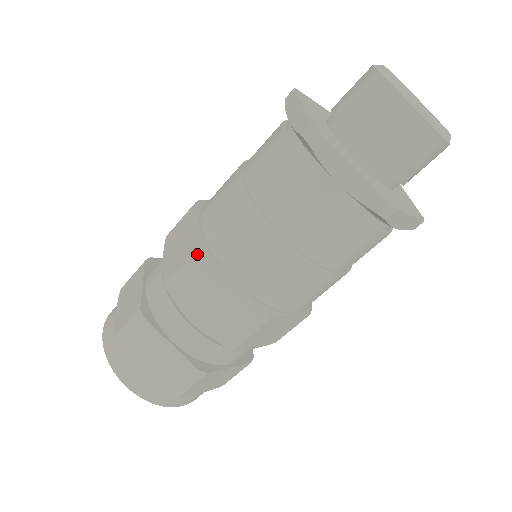
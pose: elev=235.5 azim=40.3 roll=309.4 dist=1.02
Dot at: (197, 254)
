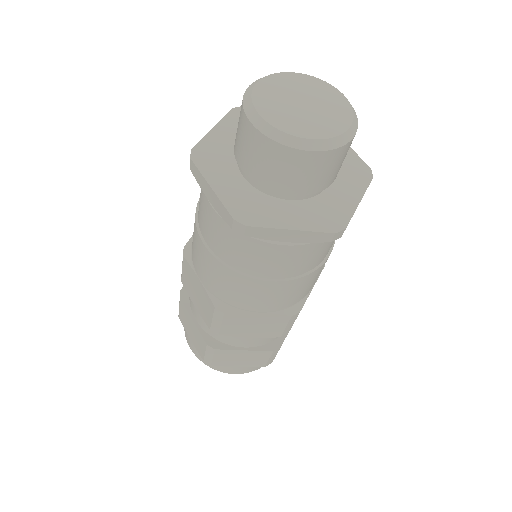
Dot at: (218, 312)
